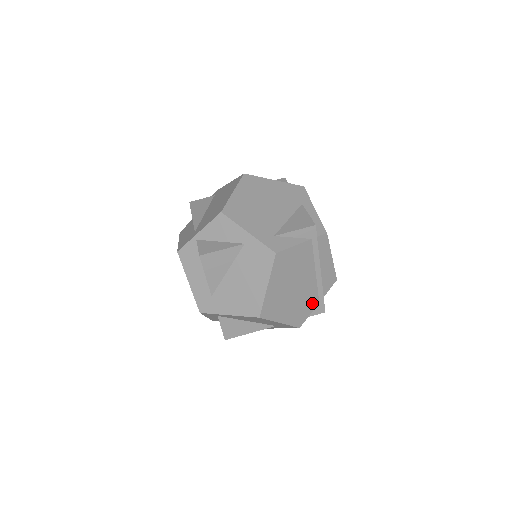
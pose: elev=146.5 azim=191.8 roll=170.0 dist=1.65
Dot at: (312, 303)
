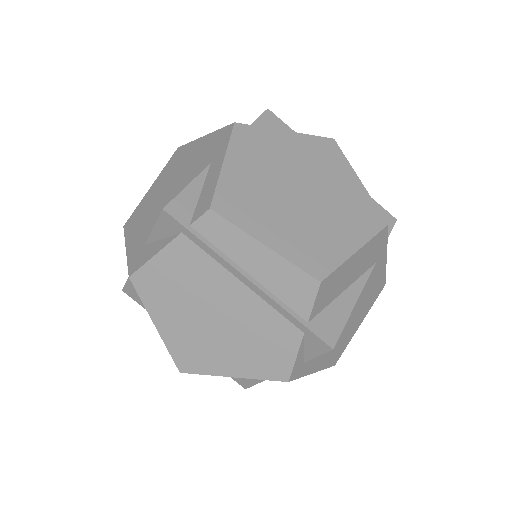
Dot at: (284, 336)
